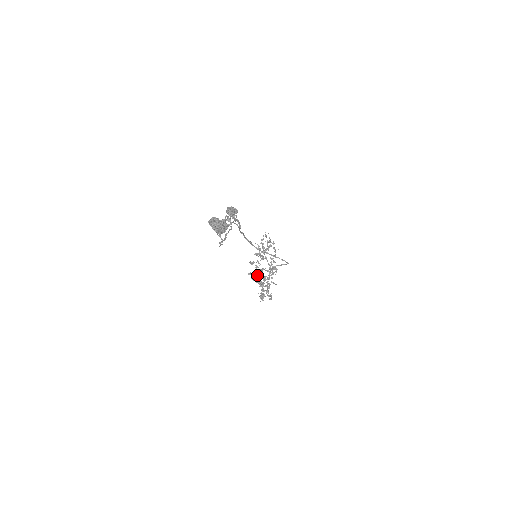
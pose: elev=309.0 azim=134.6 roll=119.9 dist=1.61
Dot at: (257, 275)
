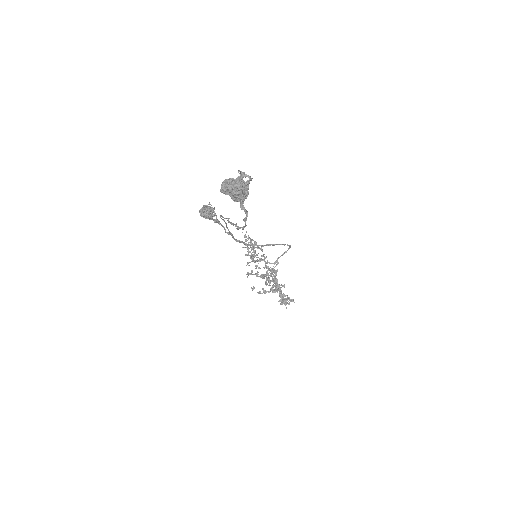
Dot at: (267, 280)
